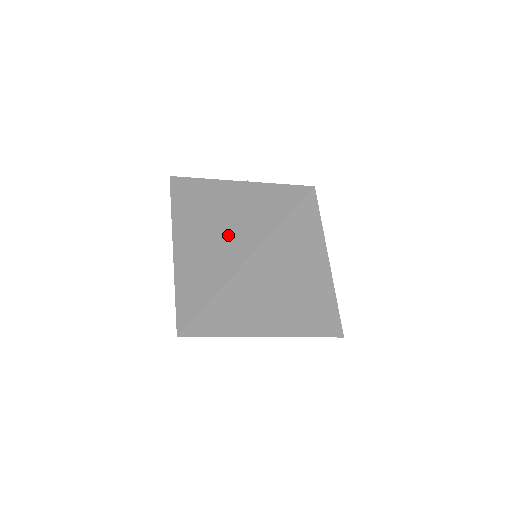
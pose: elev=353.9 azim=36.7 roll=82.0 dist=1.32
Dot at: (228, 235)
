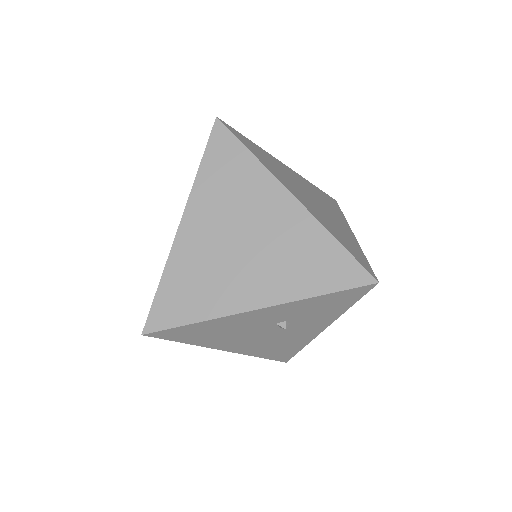
Dot at: occluded
